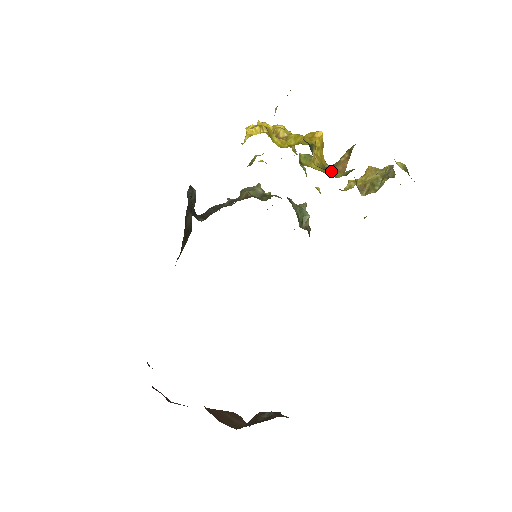
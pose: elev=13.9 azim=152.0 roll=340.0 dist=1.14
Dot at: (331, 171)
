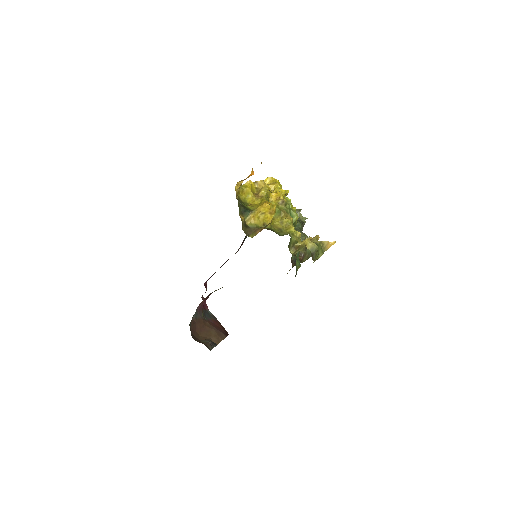
Dot at: (254, 231)
